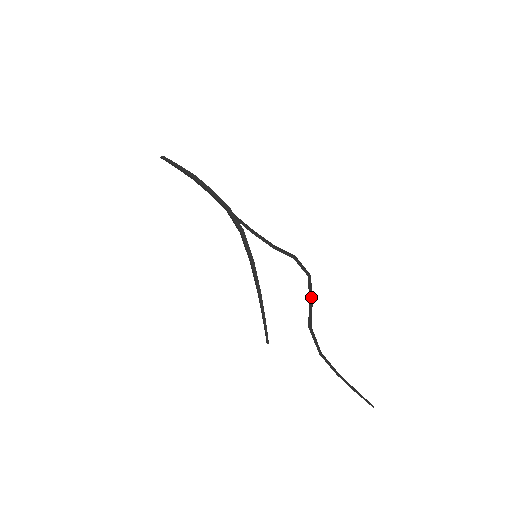
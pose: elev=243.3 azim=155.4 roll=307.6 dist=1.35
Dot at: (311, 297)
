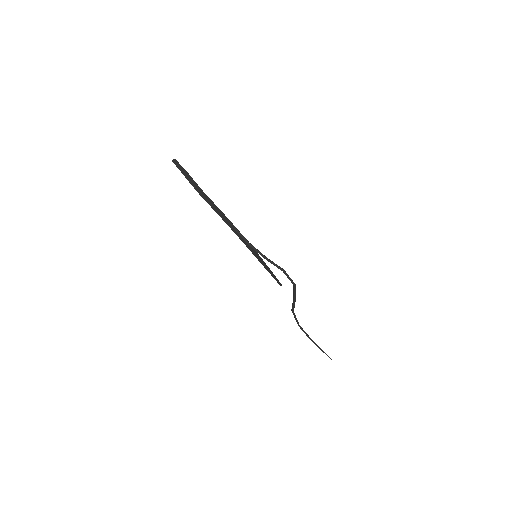
Dot at: (294, 298)
